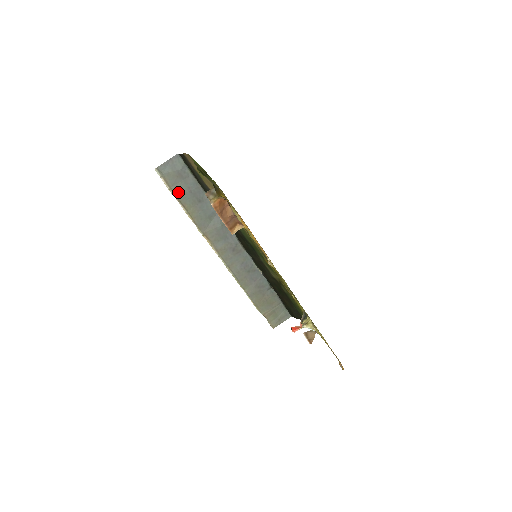
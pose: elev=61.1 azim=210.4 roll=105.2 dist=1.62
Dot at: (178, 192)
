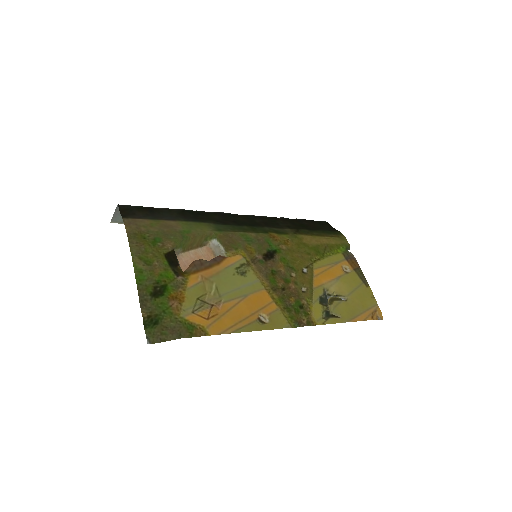
Dot at: occluded
